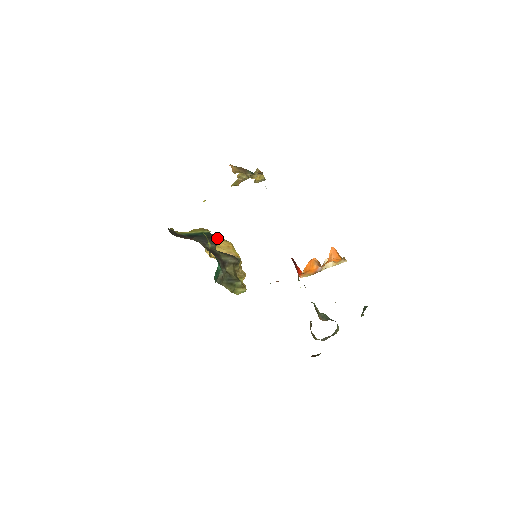
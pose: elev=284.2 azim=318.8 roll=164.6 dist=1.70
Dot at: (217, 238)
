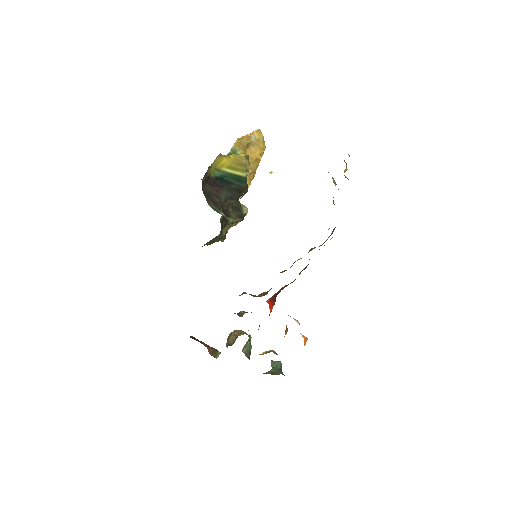
Dot at: (246, 192)
